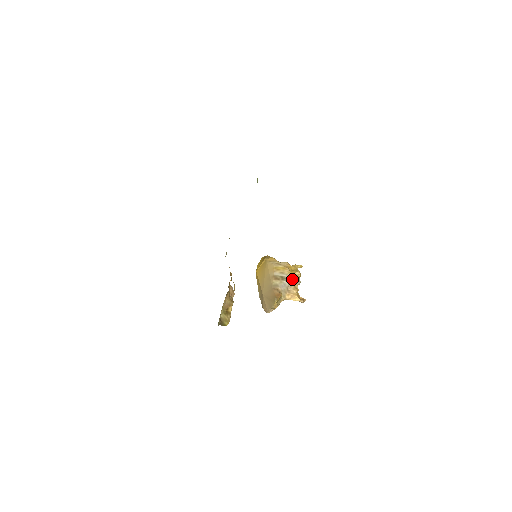
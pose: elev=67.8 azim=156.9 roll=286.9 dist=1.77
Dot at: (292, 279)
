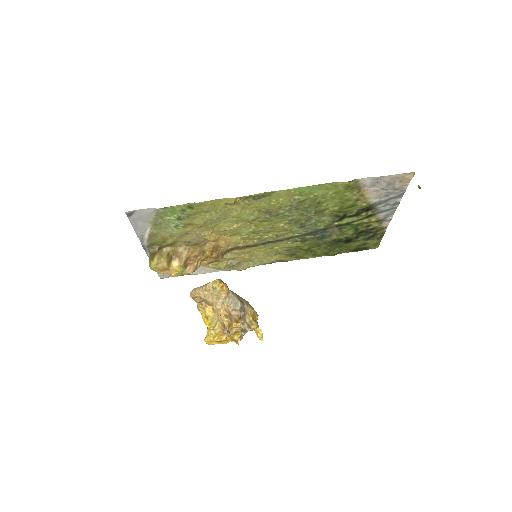
Dot at: (244, 320)
